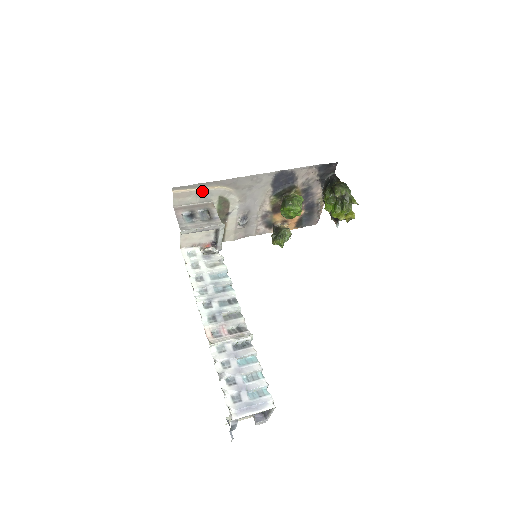
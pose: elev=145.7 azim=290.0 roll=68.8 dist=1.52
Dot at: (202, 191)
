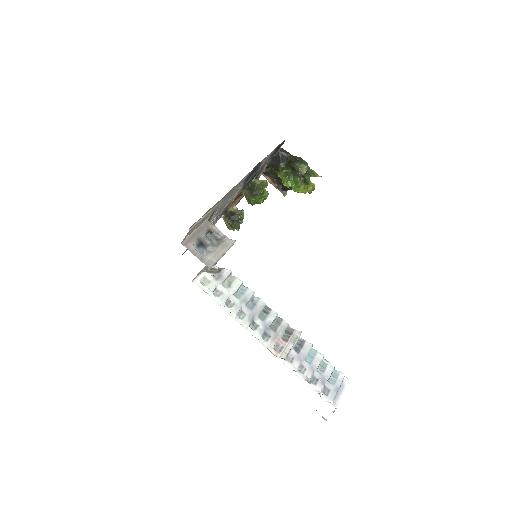
Dot at: (207, 215)
